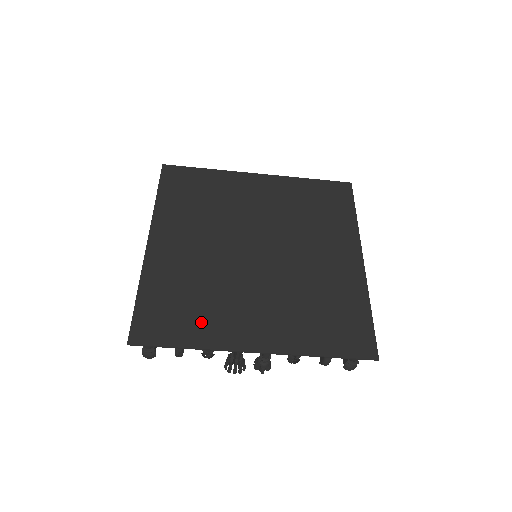
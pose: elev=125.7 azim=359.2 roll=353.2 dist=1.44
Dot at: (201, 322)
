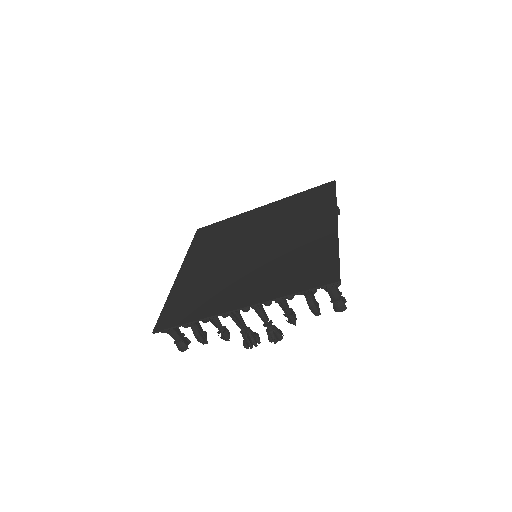
Dot at: (203, 304)
